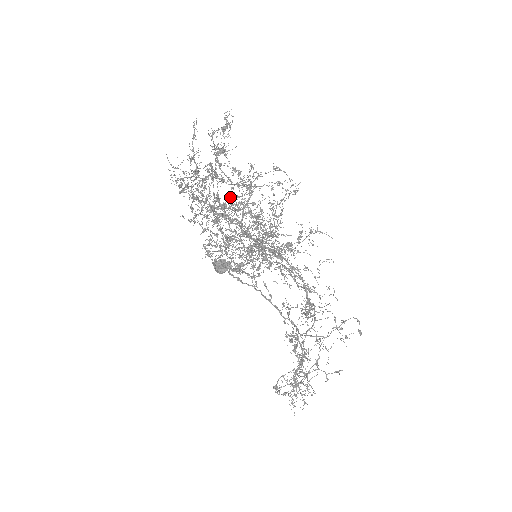
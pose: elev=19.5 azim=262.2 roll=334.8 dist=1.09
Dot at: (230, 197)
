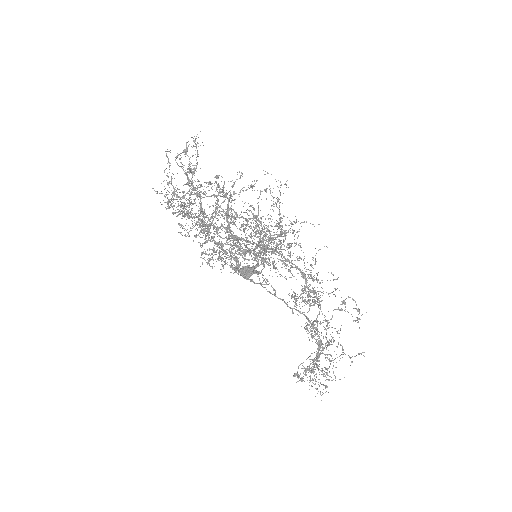
Dot at: occluded
